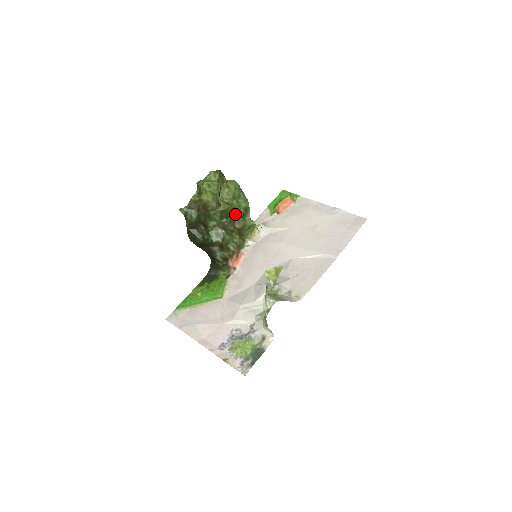
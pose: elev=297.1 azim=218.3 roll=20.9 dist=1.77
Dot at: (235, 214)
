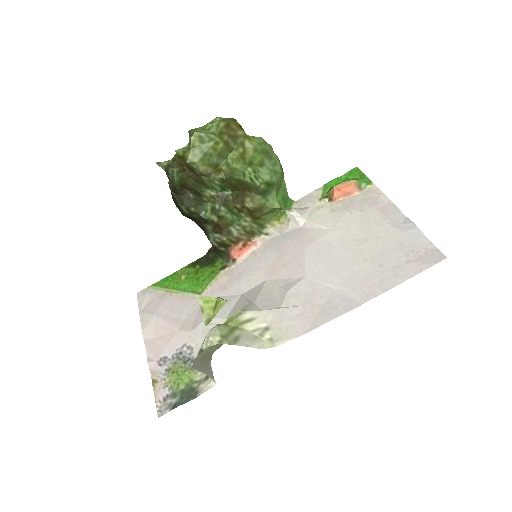
Dot at: (247, 188)
